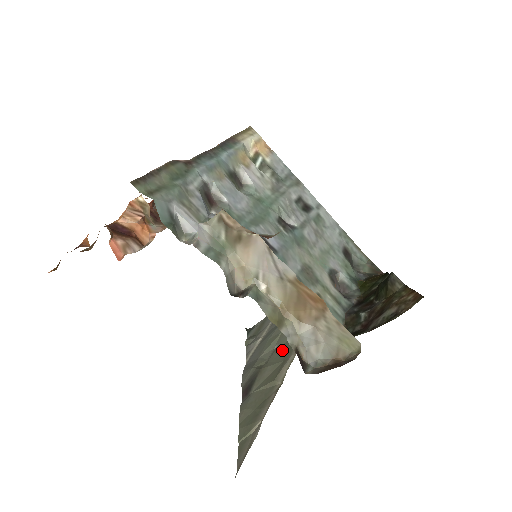
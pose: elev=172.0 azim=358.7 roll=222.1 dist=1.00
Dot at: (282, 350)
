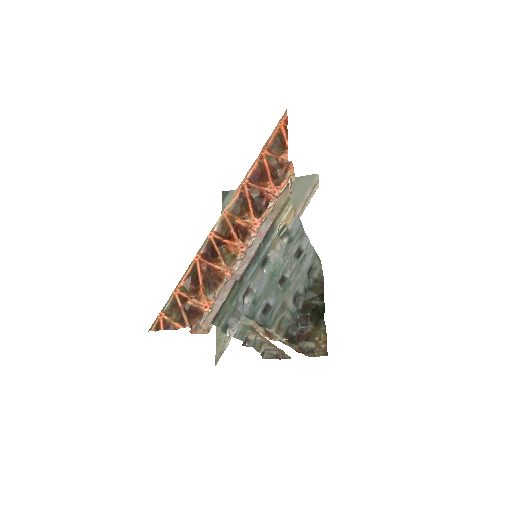
Dot at: occluded
